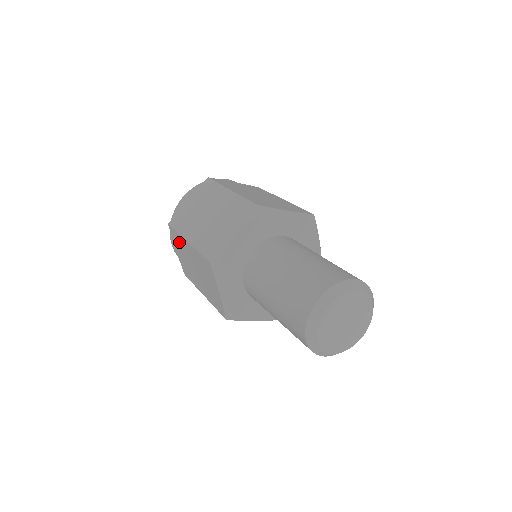
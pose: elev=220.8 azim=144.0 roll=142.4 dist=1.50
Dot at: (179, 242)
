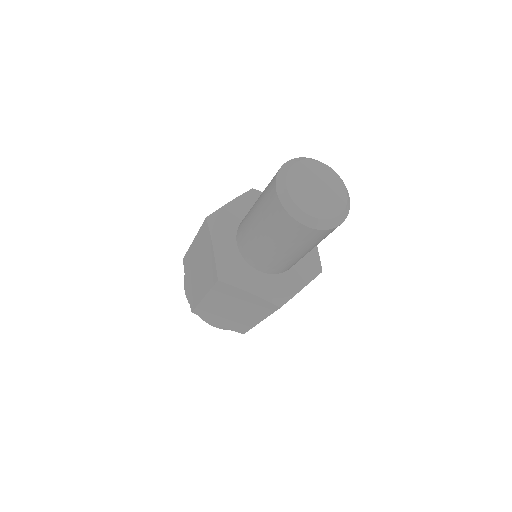
Dot at: (189, 262)
